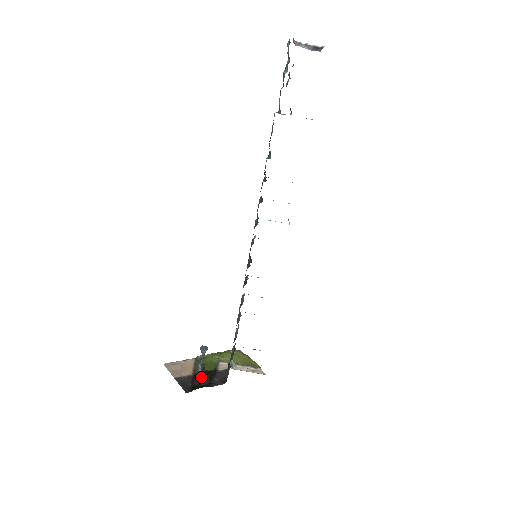
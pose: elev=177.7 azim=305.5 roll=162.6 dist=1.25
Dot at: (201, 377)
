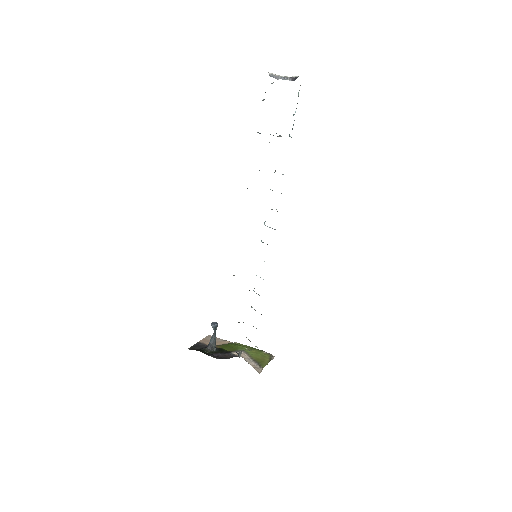
Dot at: (208, 346)
